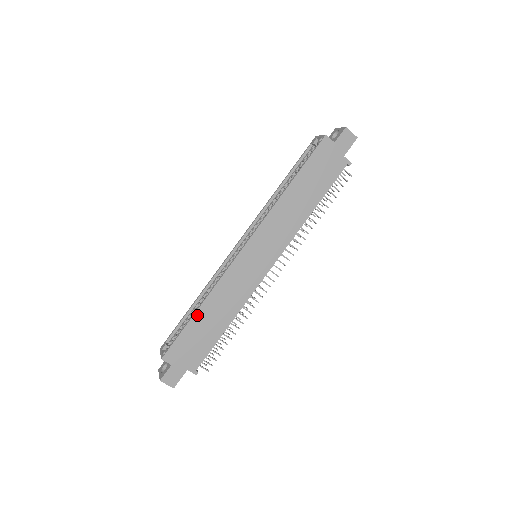
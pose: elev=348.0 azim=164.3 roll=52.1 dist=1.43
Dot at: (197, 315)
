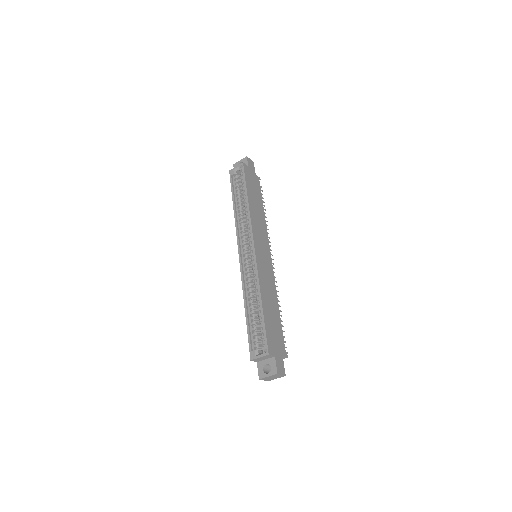
Dot at: (264, 308)
